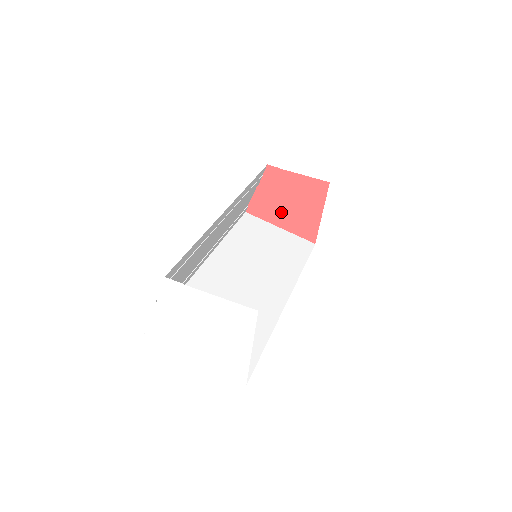
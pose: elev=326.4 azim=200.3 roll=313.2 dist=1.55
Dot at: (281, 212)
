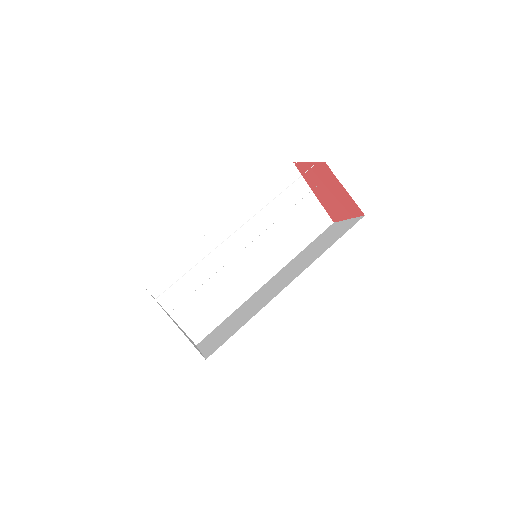
Dot at: (319, 189)
